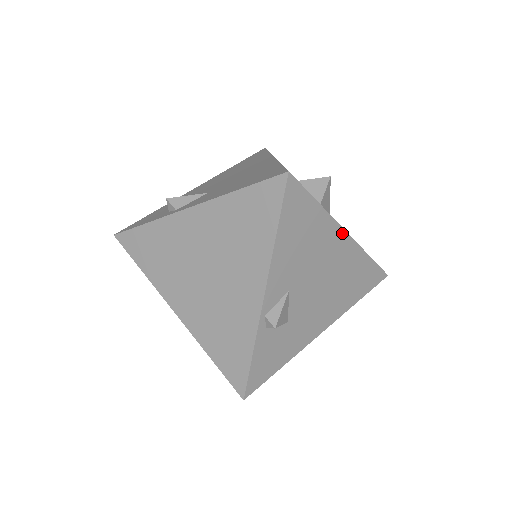
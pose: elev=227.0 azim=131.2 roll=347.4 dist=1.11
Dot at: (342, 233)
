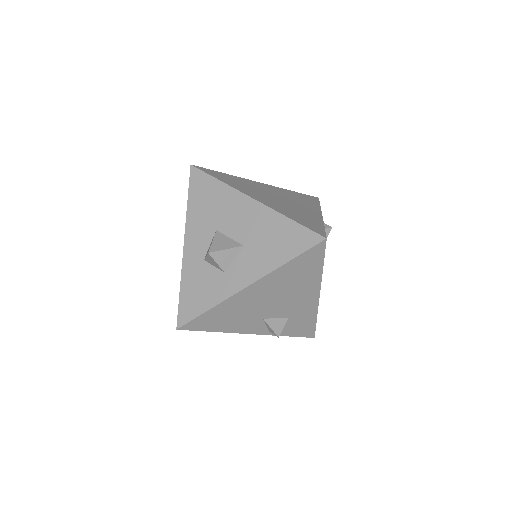
Dot at: occluded
